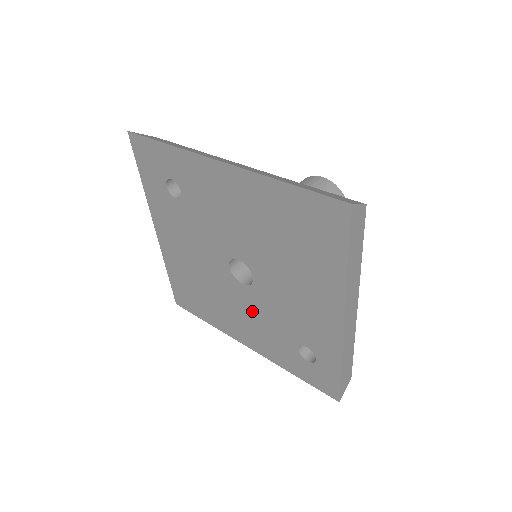
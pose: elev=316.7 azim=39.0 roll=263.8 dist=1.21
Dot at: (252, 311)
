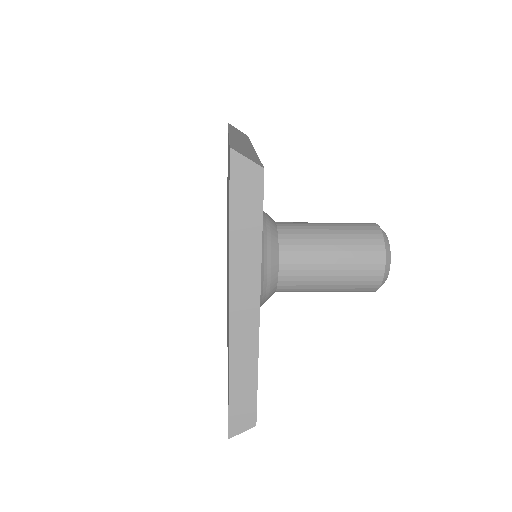
Dot at: occluded
